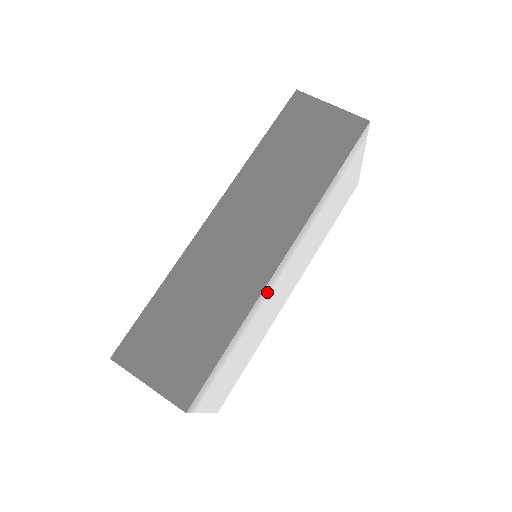
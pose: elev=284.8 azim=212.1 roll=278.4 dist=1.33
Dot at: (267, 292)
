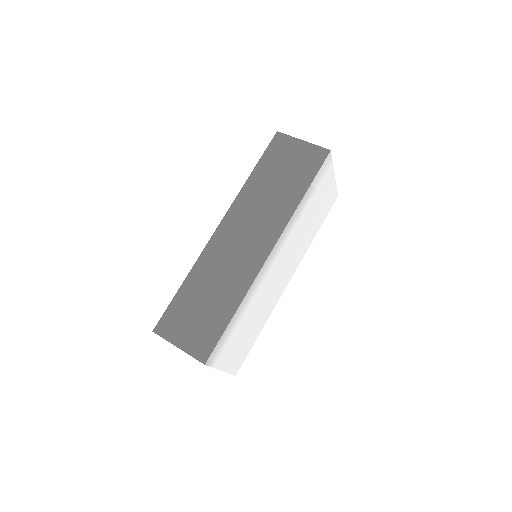
Dot at: (260, 280)
